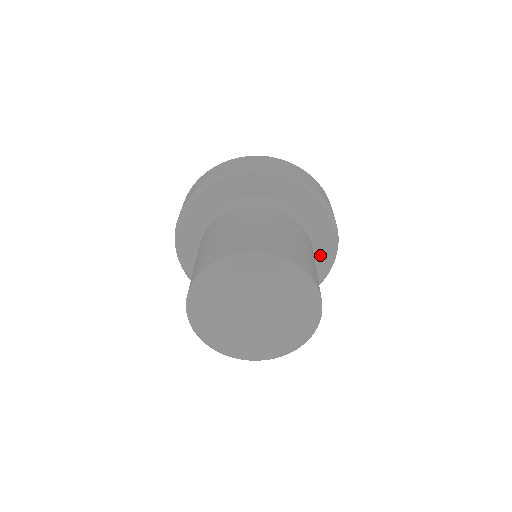
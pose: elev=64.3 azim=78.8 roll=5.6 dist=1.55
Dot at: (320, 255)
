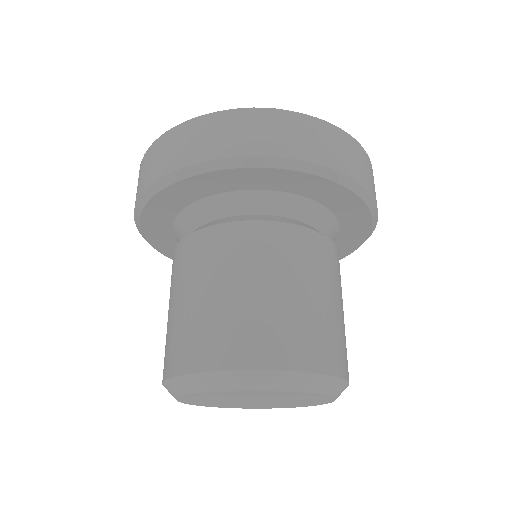
Dot at: (351, 232)
